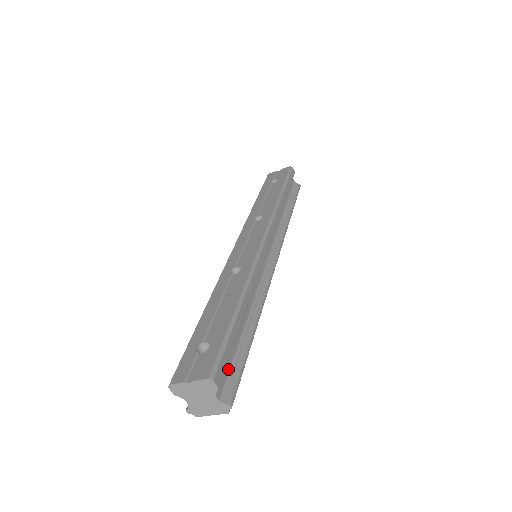
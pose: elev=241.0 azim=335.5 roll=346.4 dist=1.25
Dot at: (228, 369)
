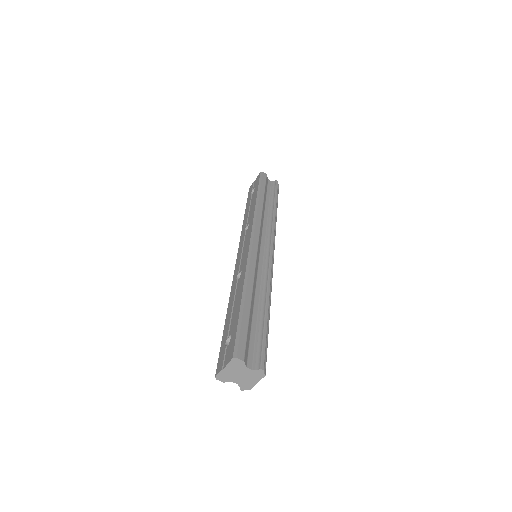
Dot at: (253, 346)
